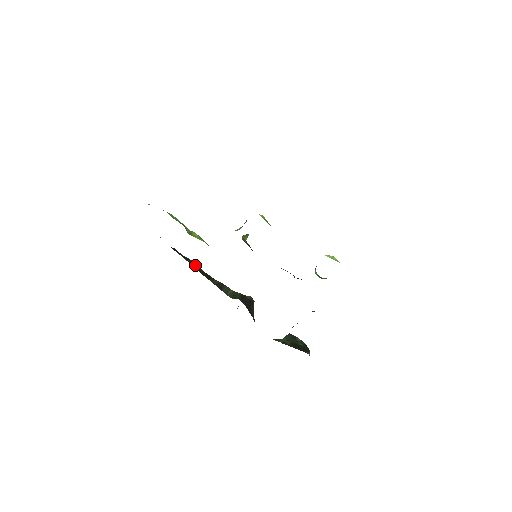
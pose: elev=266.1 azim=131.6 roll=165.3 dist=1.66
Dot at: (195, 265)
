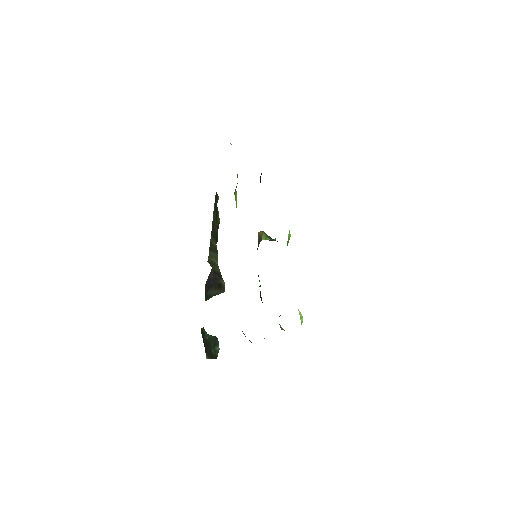
Dot at: occluded
